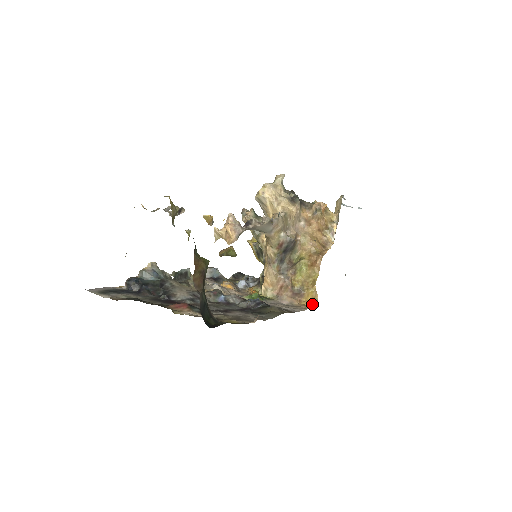
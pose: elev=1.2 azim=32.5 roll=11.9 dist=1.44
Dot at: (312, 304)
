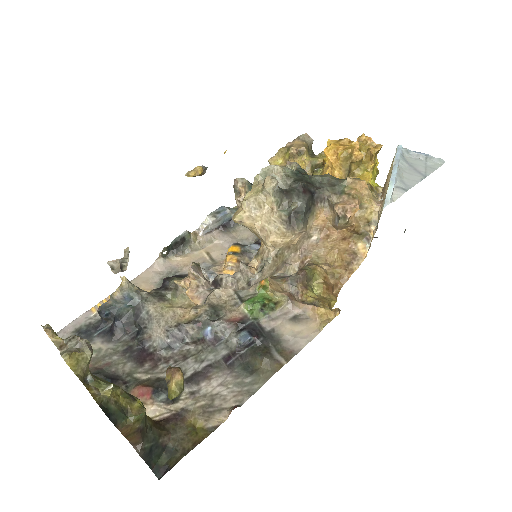
Dot at: (331, 315)
